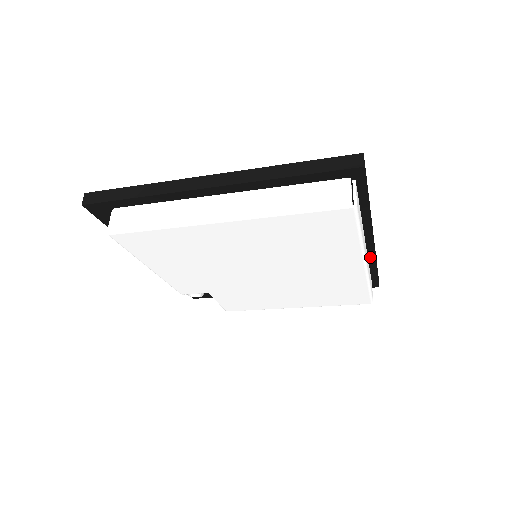
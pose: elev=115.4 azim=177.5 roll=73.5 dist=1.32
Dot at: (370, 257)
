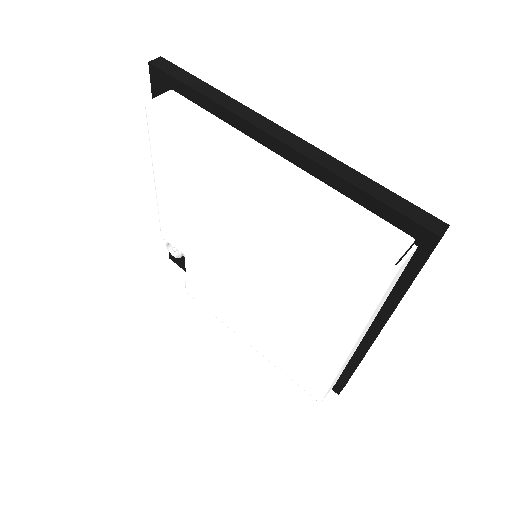
Dot at: (357, 353)
